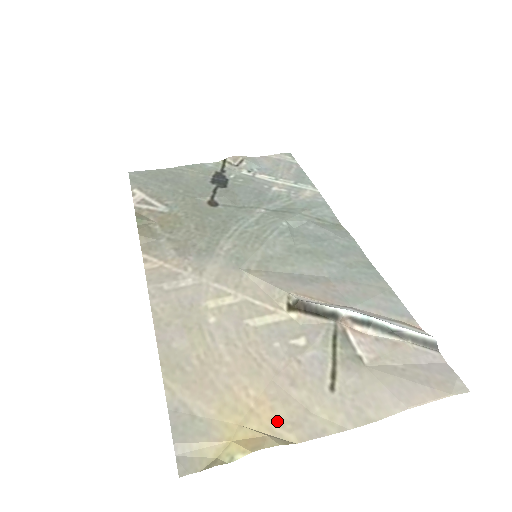
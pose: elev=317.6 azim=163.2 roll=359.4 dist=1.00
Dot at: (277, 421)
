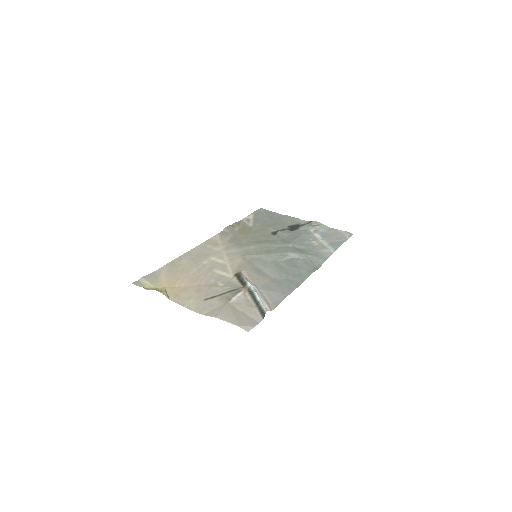
Dot at: (175, 293)
